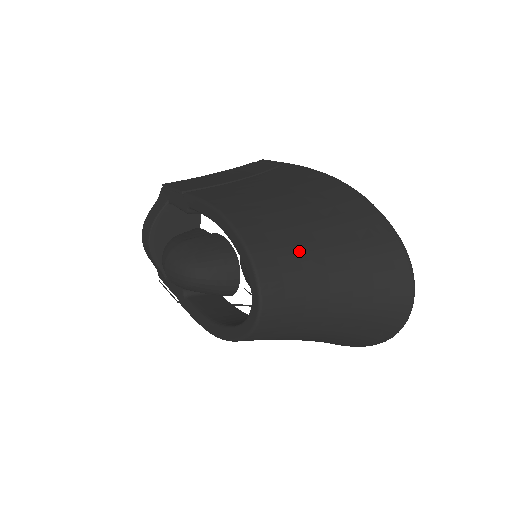
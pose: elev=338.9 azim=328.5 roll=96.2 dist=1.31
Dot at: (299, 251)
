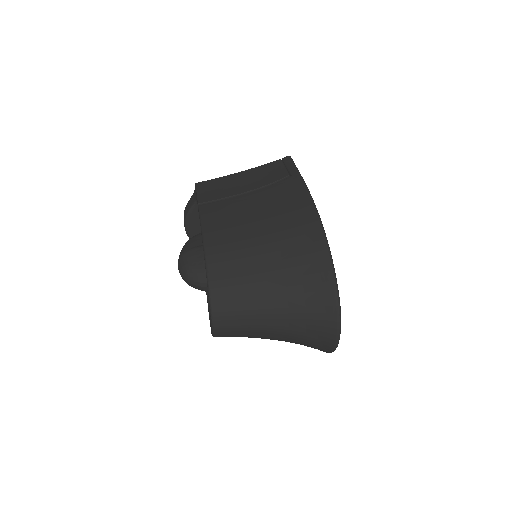
Dot at: (249, 289)
